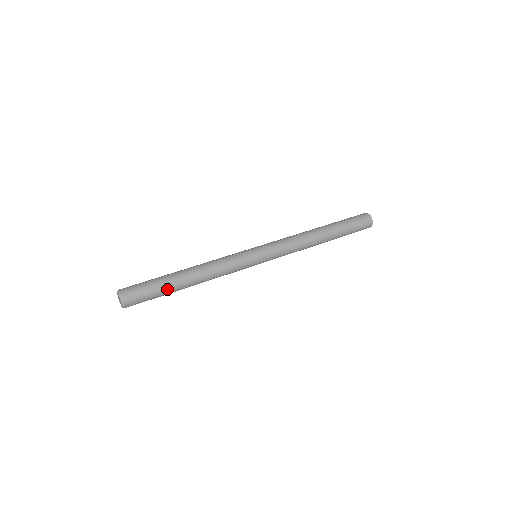
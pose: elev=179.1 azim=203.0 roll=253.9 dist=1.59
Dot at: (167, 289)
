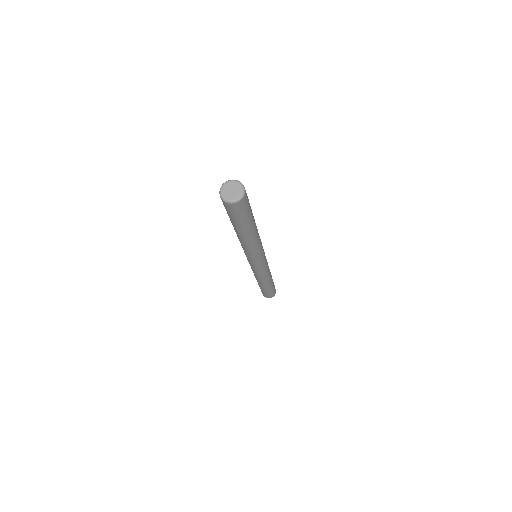
Dot at: (251, 220)
